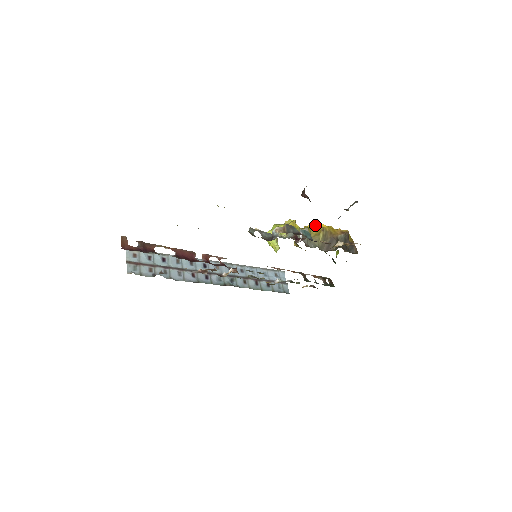
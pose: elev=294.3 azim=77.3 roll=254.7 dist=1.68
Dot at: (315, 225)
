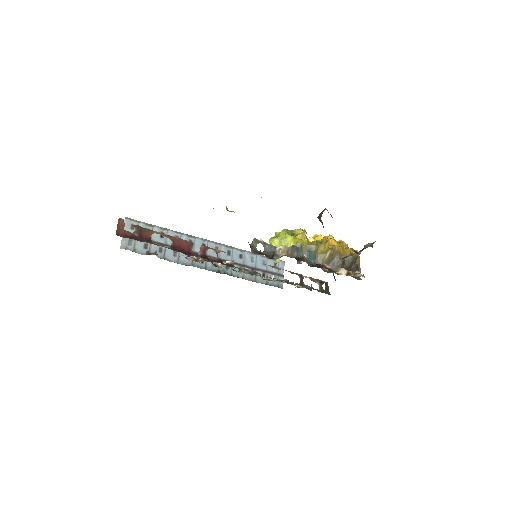
Dot at: (325, 241)
